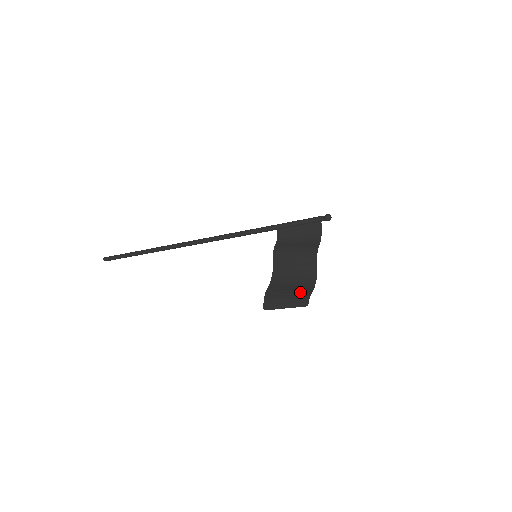
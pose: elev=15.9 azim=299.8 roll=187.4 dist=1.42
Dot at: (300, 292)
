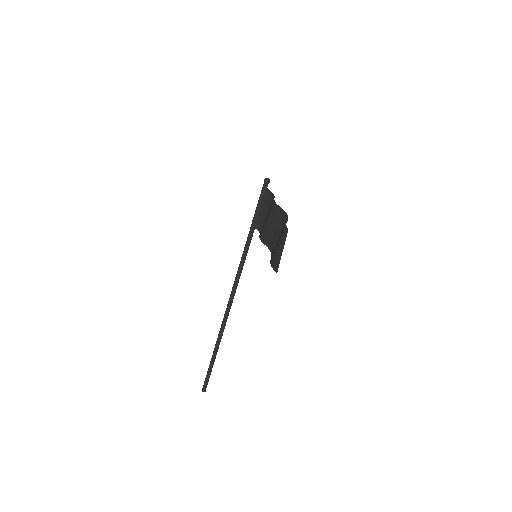
Dot at: (282, 232)
